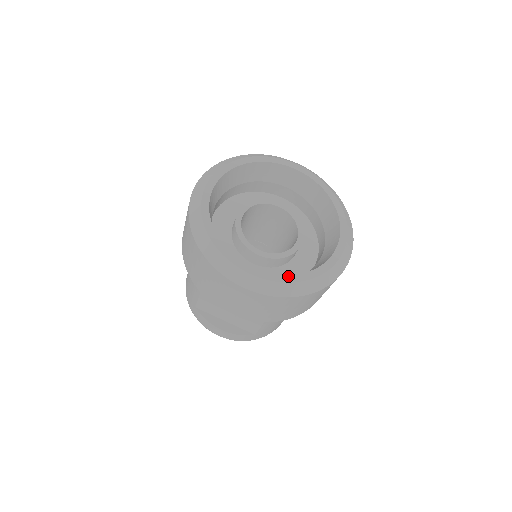
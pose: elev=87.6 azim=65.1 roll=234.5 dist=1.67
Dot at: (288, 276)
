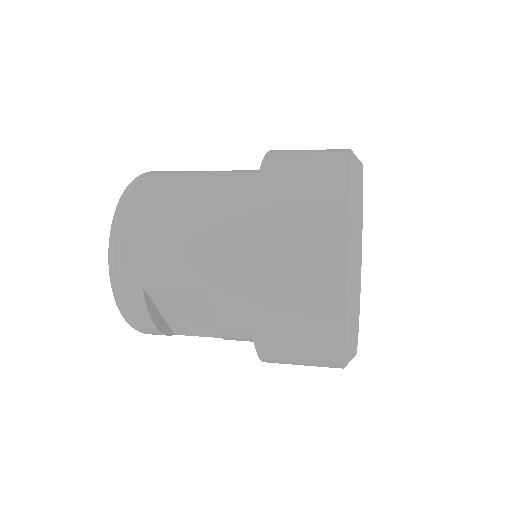
Dot at: occluded
